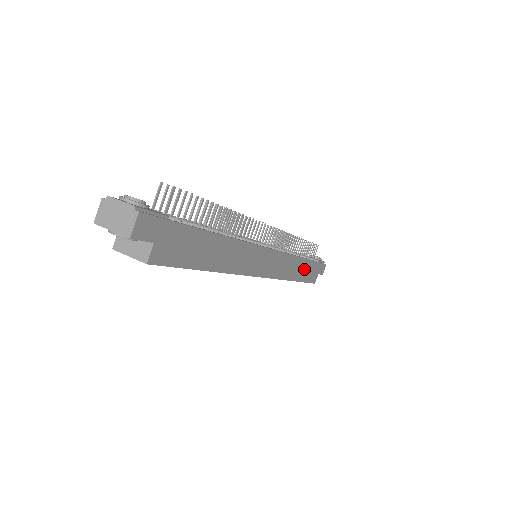
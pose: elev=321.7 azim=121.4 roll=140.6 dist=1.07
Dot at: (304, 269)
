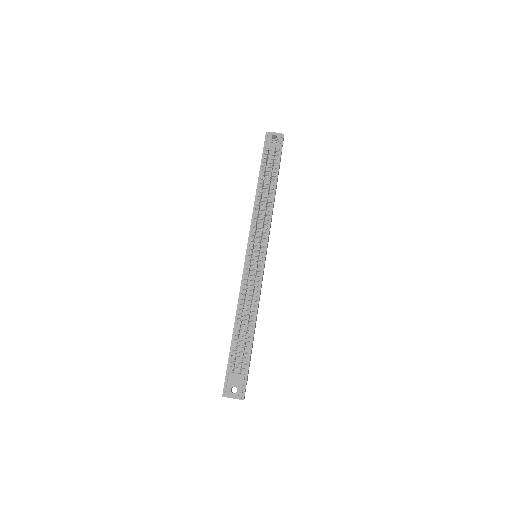
Dot at: occluded
